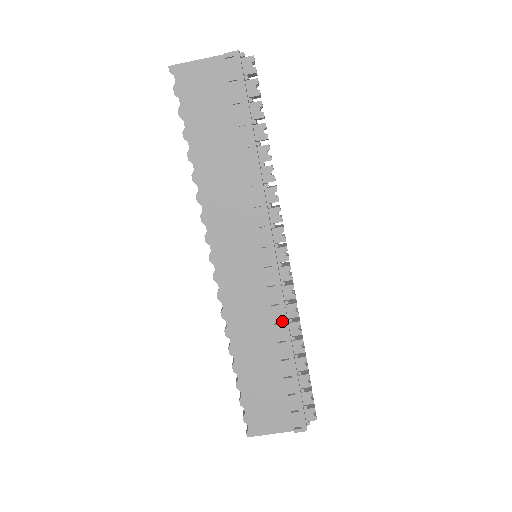
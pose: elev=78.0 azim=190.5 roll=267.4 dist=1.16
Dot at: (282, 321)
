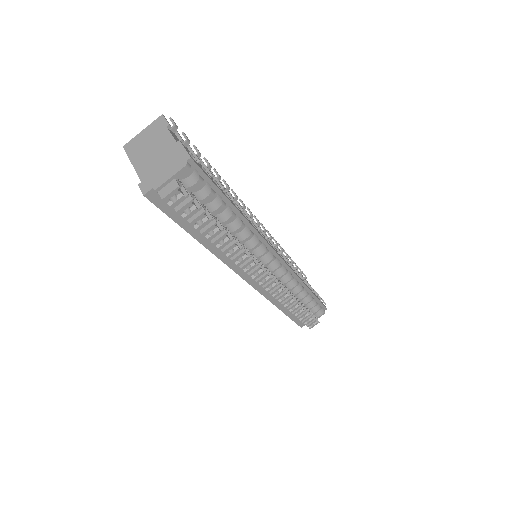
Dot at: occluded
